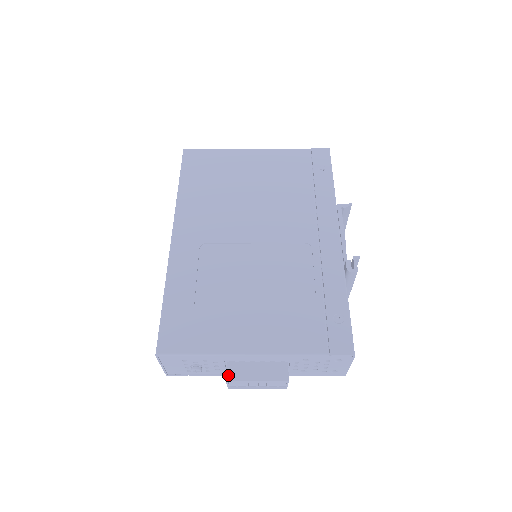
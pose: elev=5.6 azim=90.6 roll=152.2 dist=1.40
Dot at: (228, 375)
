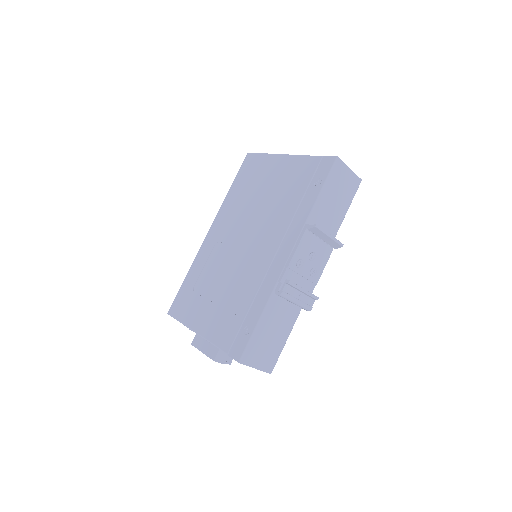
Dot at: (193, 341)
